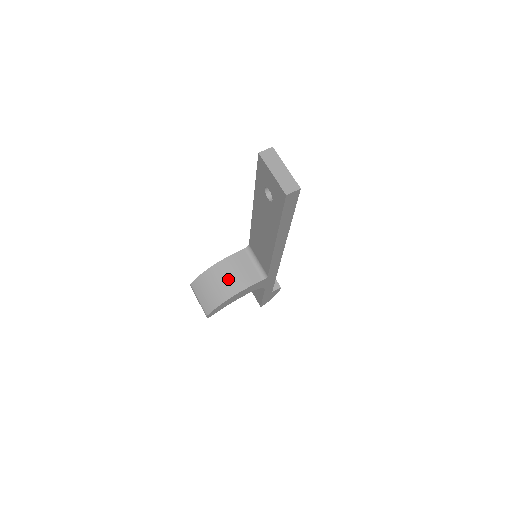
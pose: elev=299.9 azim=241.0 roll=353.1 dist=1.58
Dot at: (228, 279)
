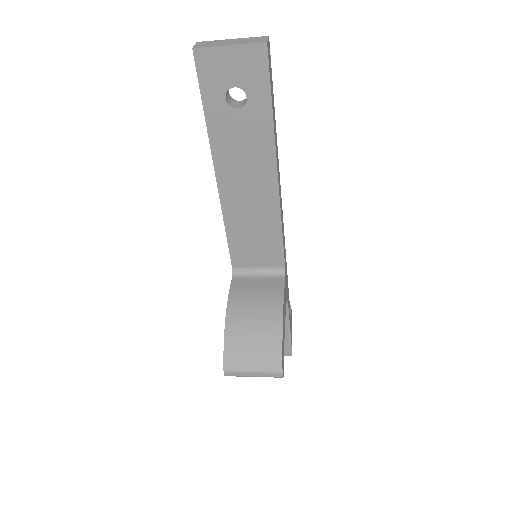
Dot at: (257, 310)
